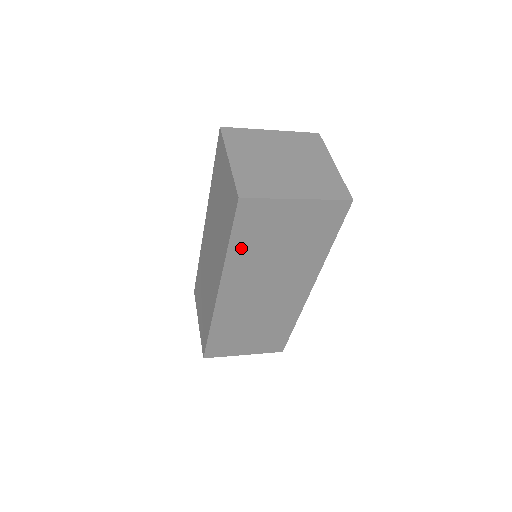
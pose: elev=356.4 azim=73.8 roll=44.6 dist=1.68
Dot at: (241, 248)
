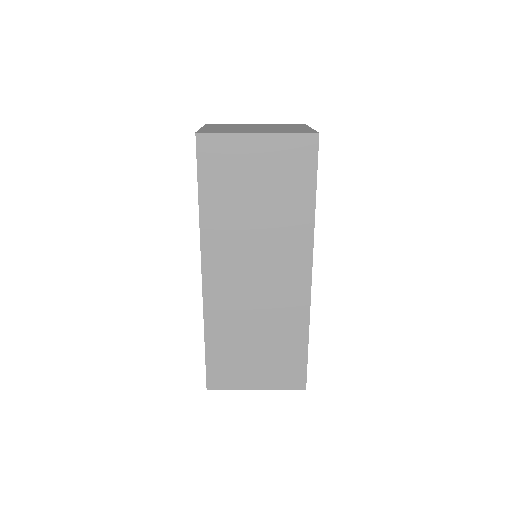
Dot at: (213, 203)
